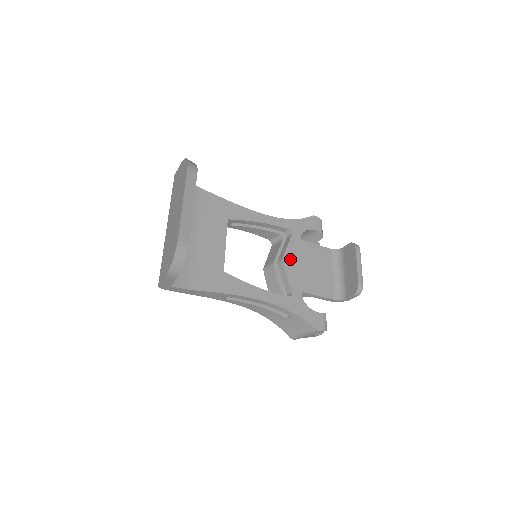
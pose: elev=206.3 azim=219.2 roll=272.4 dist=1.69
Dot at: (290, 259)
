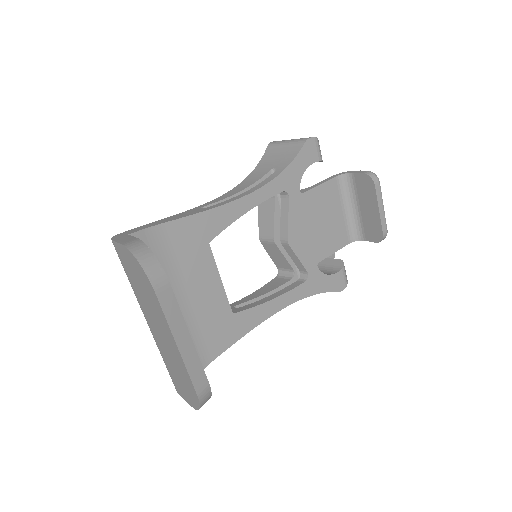
Dot at: (296, 233)
